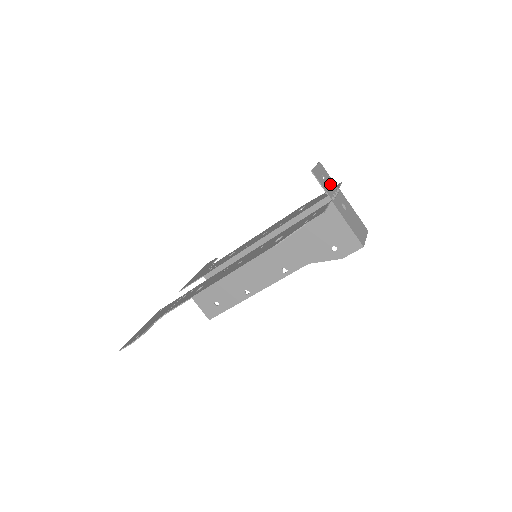
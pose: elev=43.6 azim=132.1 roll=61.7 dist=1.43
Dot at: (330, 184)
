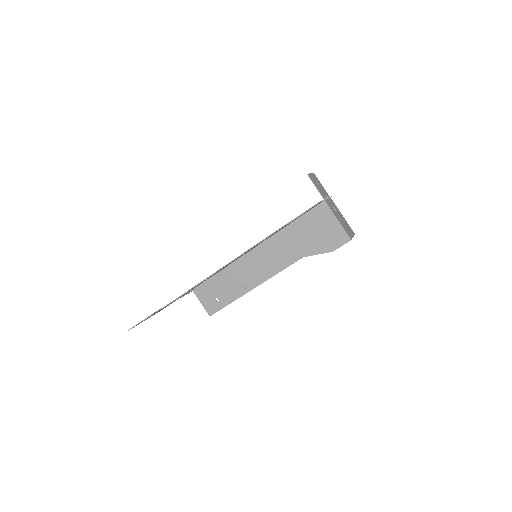
Dot at: (323, 190)
